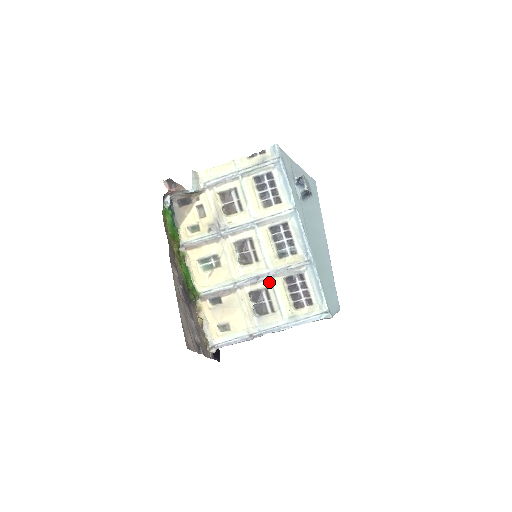
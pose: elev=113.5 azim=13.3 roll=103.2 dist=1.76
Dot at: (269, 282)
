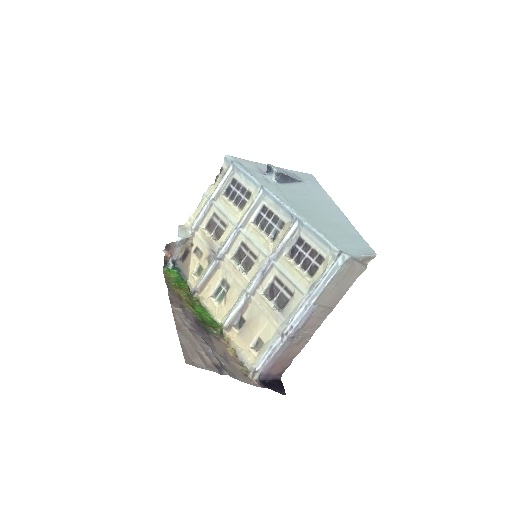
Dot at: (274, 269)
